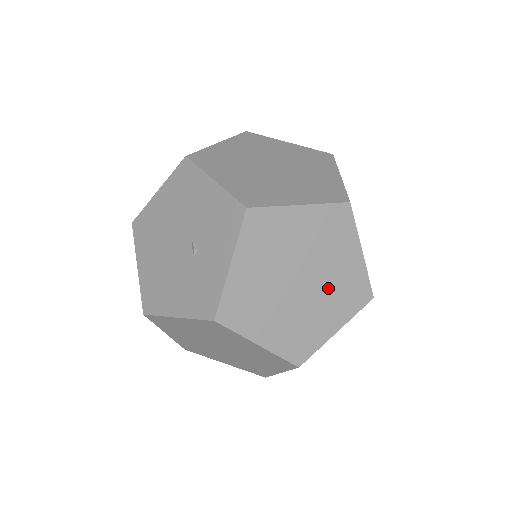
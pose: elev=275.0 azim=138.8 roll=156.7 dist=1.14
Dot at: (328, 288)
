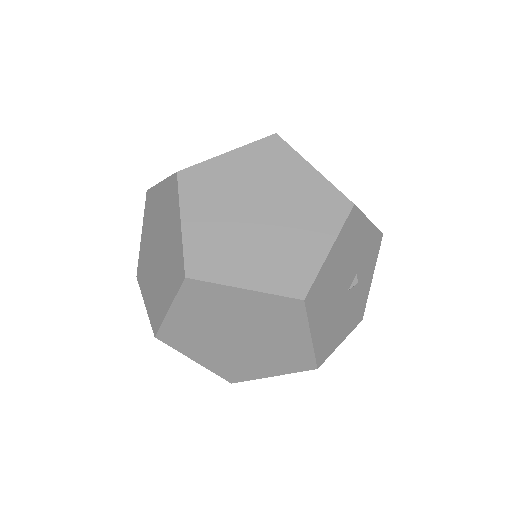
Dot at: (275, 245)
